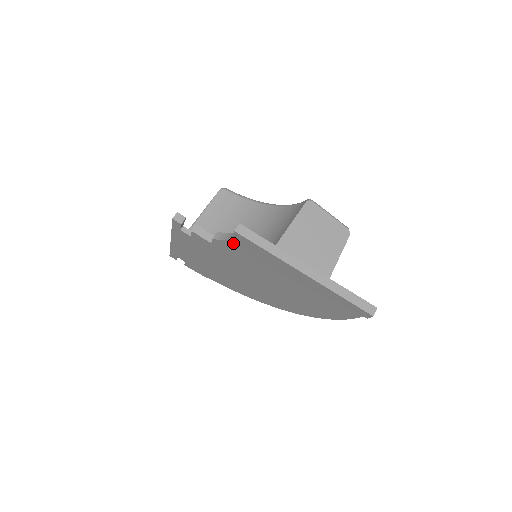
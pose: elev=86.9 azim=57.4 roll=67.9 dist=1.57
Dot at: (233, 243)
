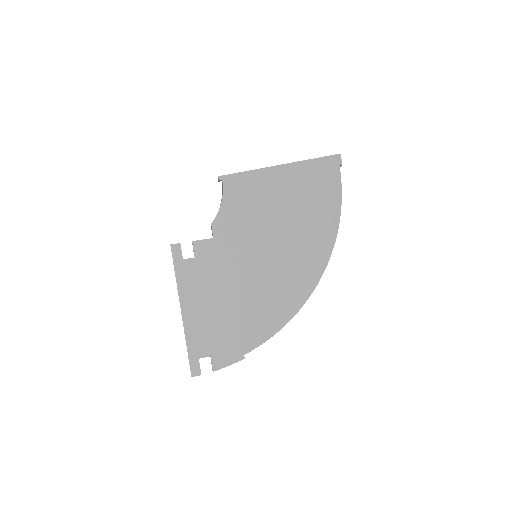
Dot at: (226, 202)
